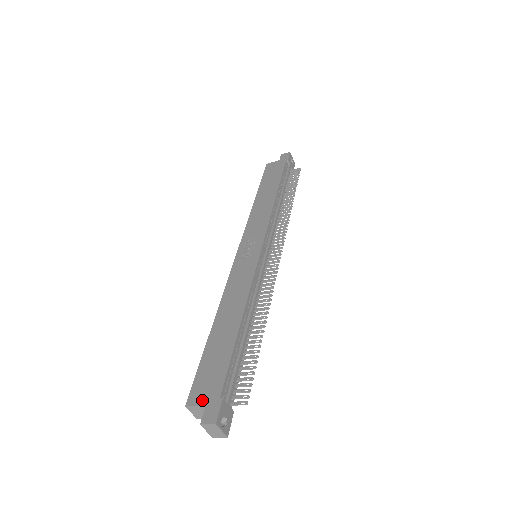
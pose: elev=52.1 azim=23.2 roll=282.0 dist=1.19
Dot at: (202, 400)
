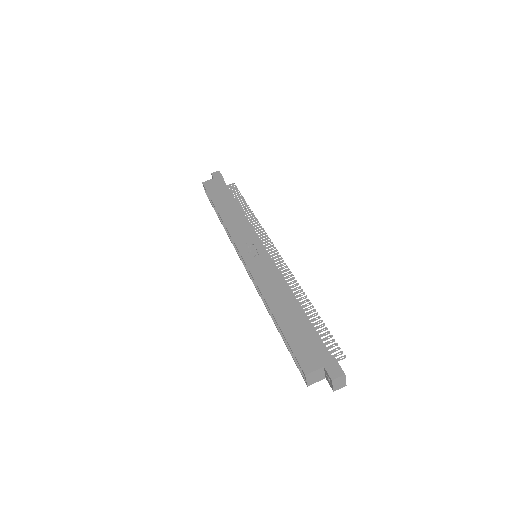
Dot at: (317, 365)
